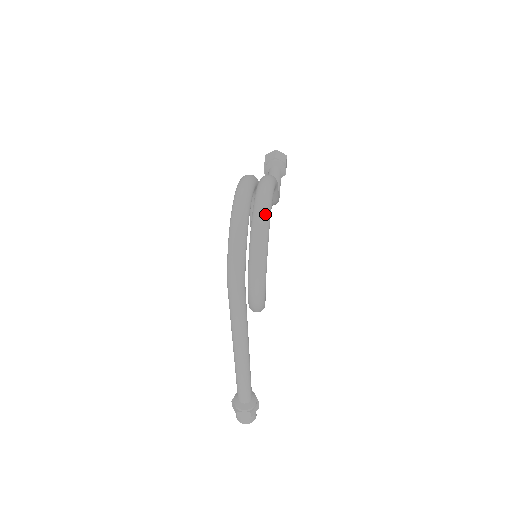
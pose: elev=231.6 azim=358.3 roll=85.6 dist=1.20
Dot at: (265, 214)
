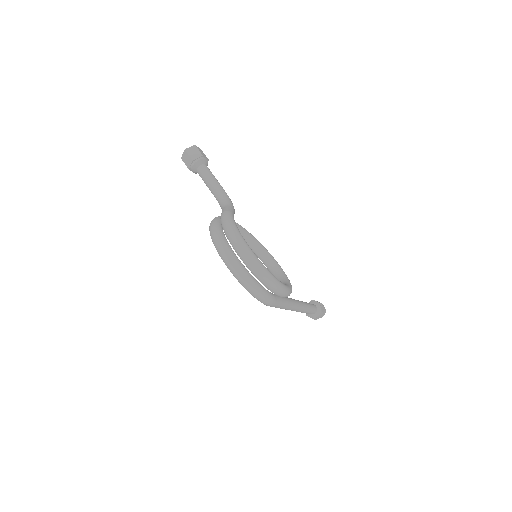
Dot at: (255, 263)
